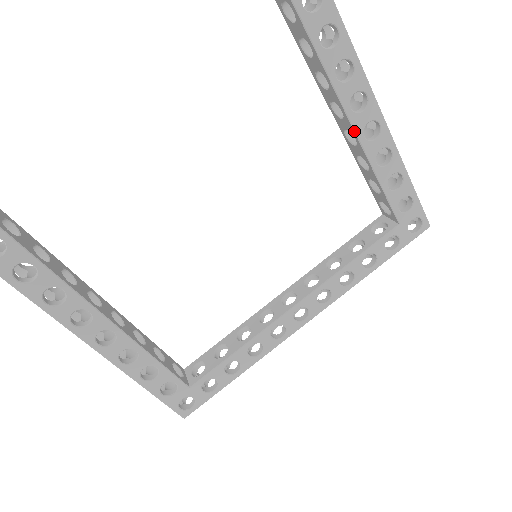
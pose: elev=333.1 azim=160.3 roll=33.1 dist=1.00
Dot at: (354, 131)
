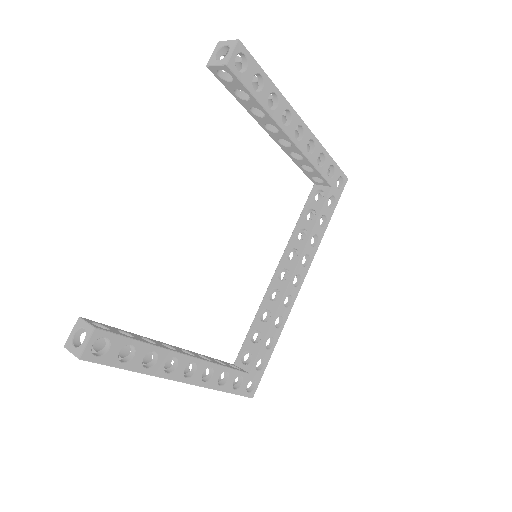
Dot at: (289, 139)
